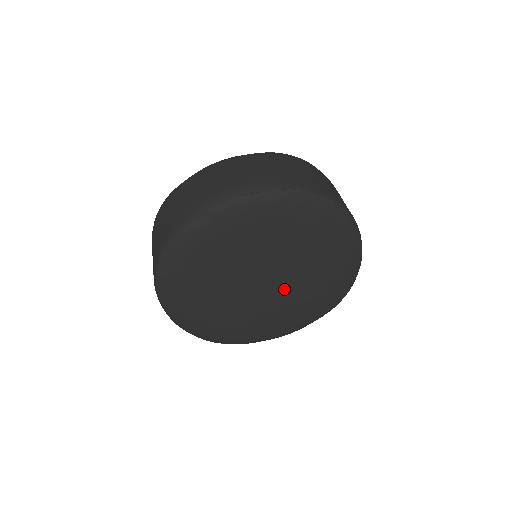
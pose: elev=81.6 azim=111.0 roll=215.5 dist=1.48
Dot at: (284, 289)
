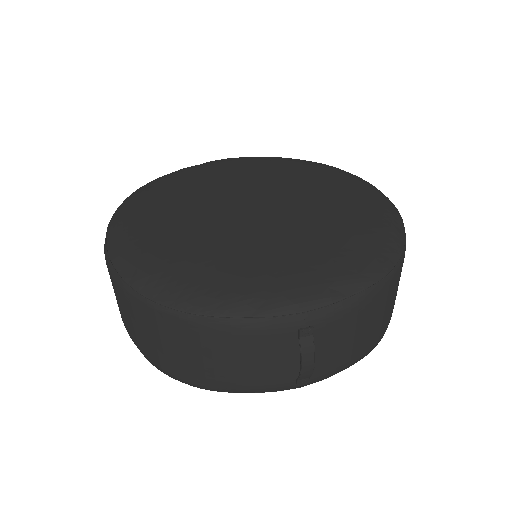
Dot at: (283, 215)
